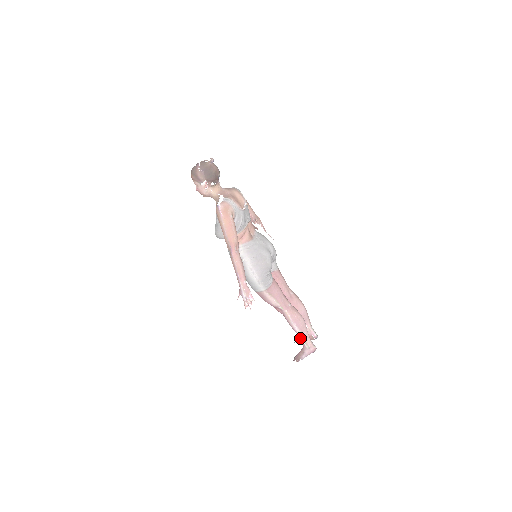
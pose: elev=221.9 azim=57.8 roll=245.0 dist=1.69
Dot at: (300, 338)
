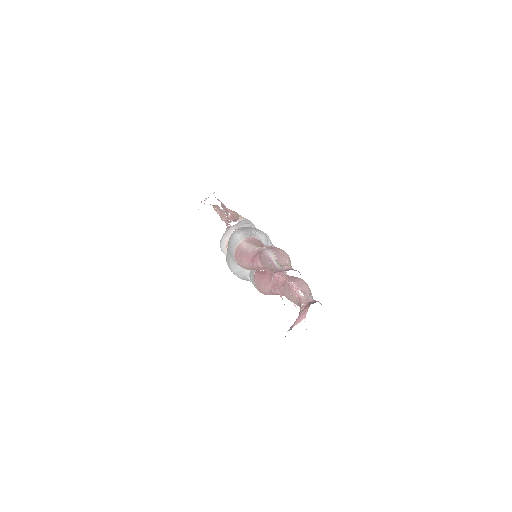
Dot at: (273, 264)
